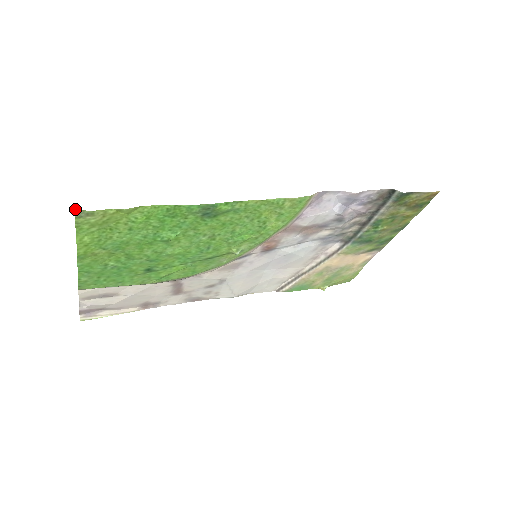
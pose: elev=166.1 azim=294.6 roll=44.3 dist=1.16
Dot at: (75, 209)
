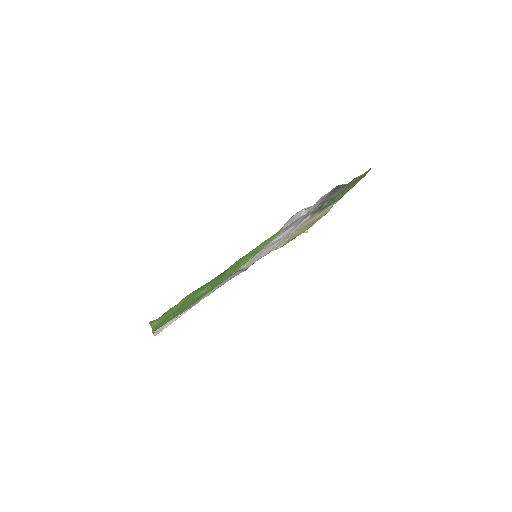
Dot at: (149, 322)
